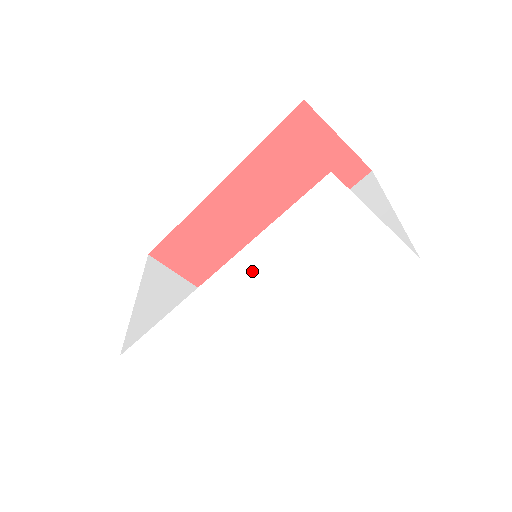
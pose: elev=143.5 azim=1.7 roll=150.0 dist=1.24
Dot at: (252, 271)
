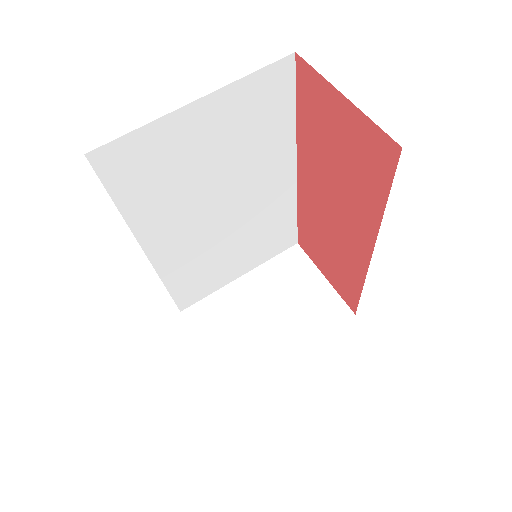
Dot at: occluded
